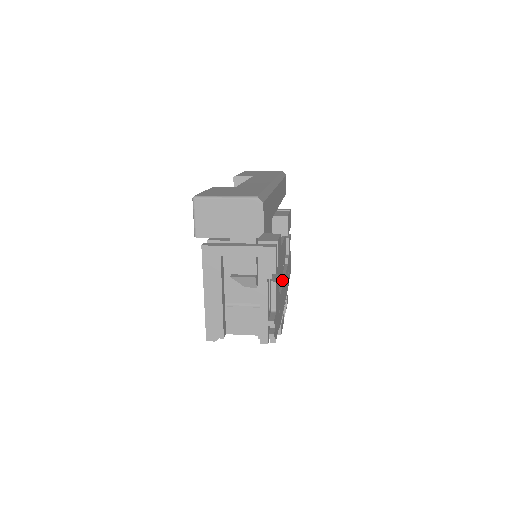
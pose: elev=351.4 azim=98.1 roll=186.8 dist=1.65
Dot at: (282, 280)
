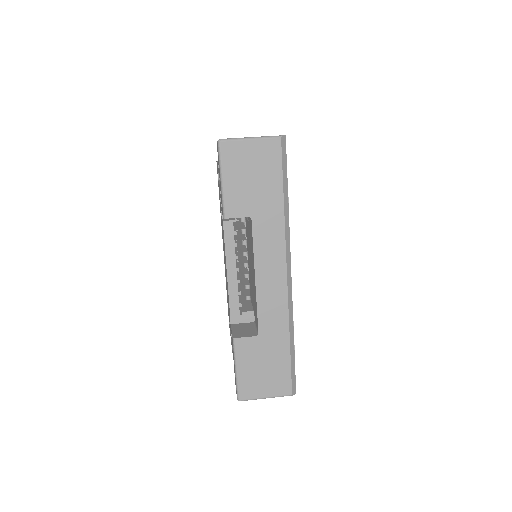
Dot at: occluded
